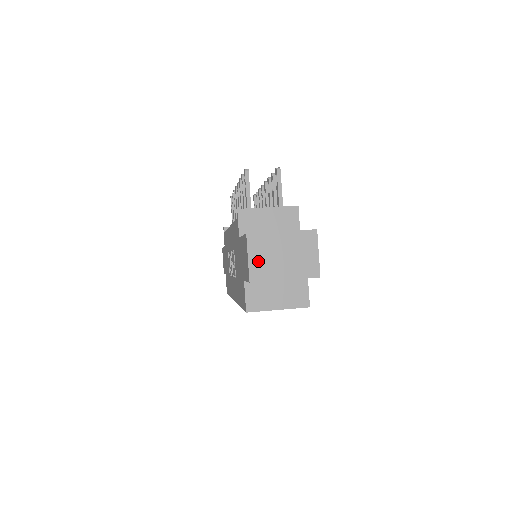
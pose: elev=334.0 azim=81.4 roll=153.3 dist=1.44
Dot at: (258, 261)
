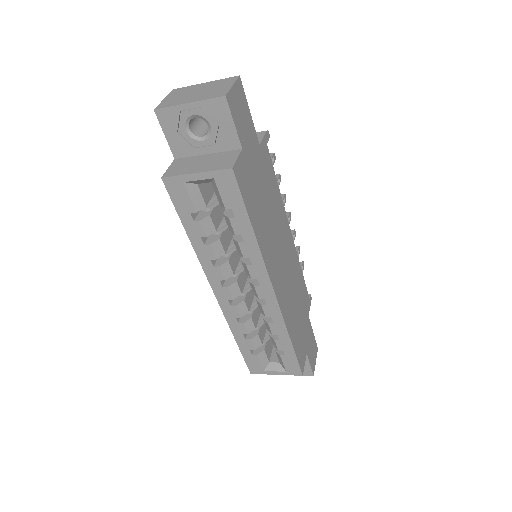
Dot at: (171, 99)
